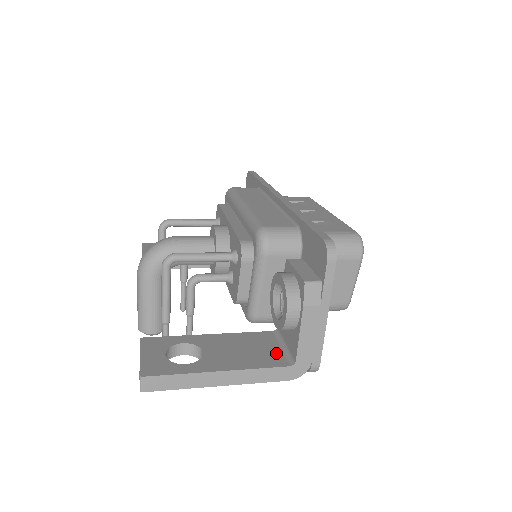
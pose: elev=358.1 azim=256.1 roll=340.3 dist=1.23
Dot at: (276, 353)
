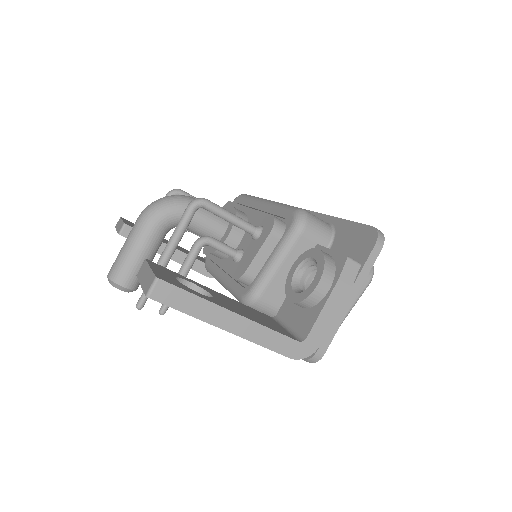
Dot at: (282, 329)
